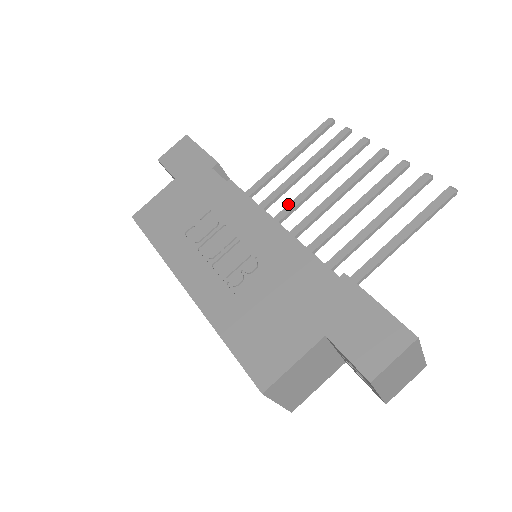
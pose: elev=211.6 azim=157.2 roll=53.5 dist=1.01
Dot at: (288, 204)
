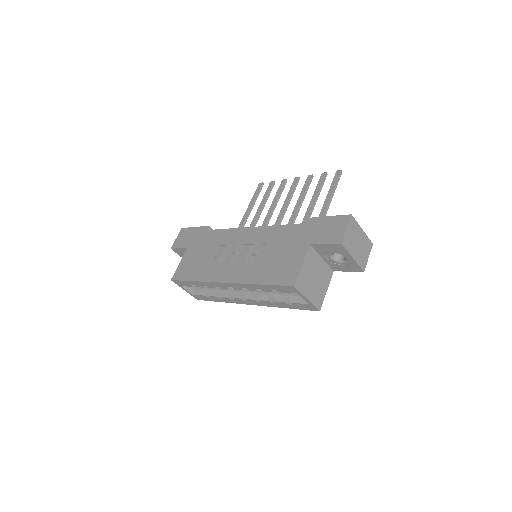
Dot at: occluded
